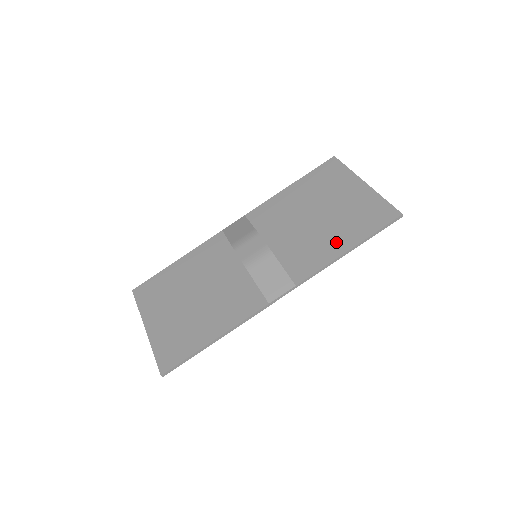
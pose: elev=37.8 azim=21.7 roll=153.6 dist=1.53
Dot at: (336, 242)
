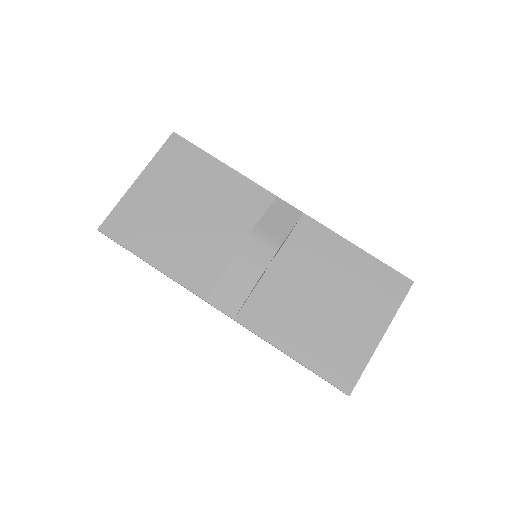
Dot at: (296, 339)
